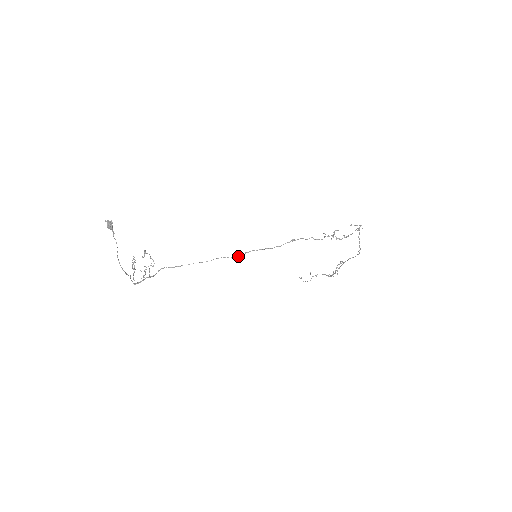
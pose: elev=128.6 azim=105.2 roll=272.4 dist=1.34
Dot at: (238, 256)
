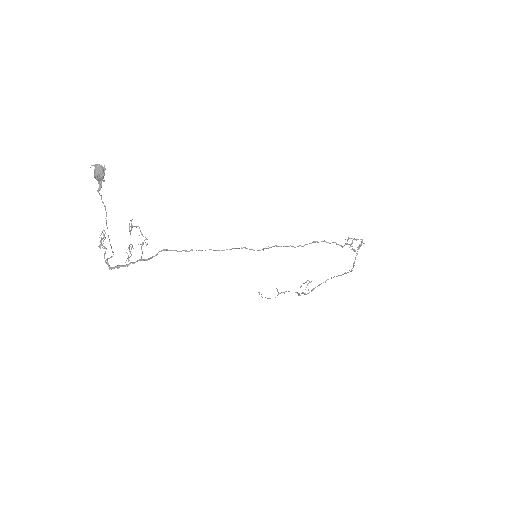
Dot at: (262, 249)
